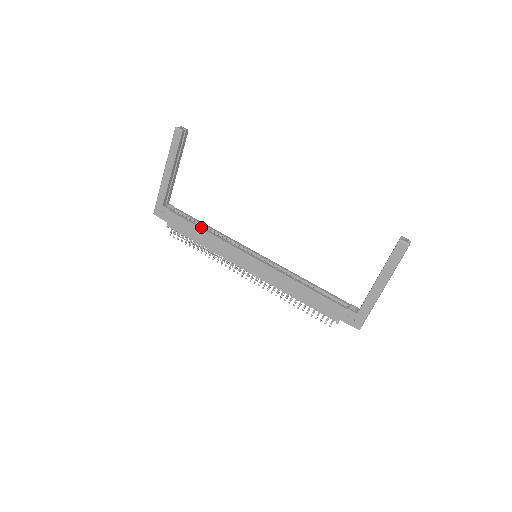
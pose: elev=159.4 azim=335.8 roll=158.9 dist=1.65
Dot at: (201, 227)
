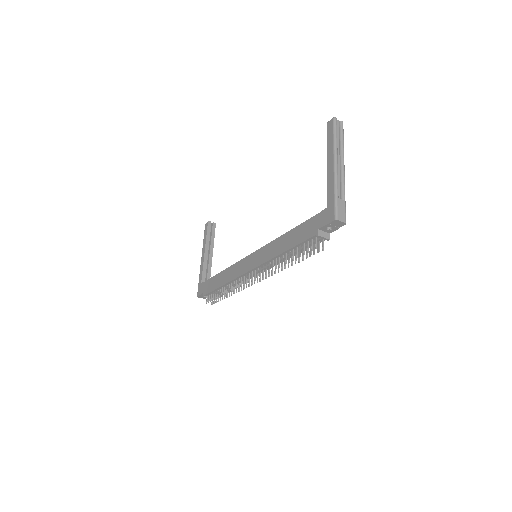
Dot at: (221, 272)
